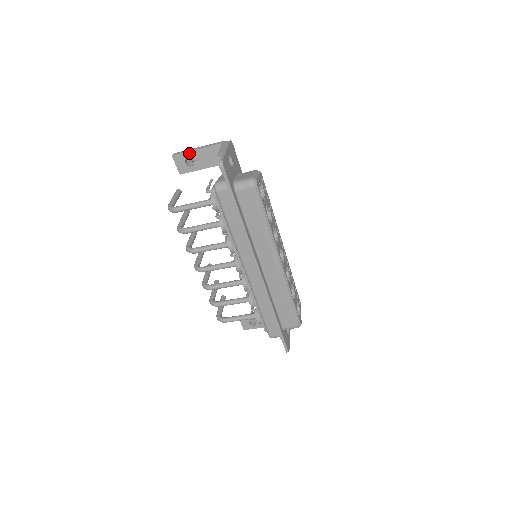
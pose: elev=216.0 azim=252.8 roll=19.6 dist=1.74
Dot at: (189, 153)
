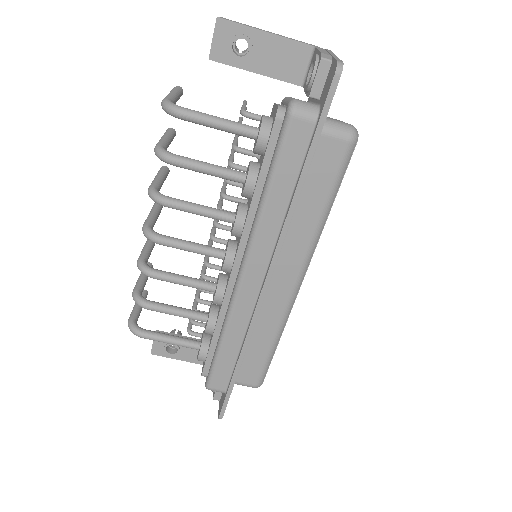
Dot at: (250, 30)
